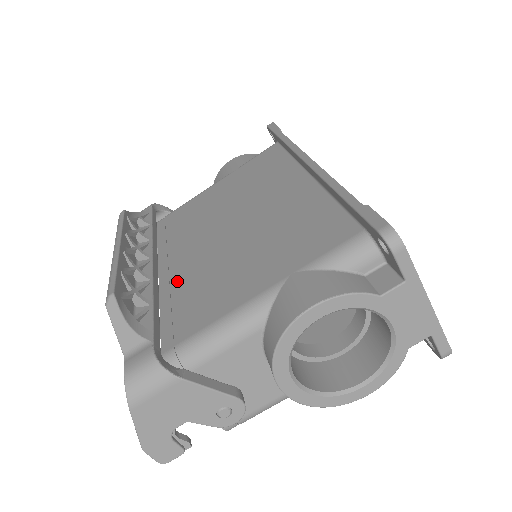
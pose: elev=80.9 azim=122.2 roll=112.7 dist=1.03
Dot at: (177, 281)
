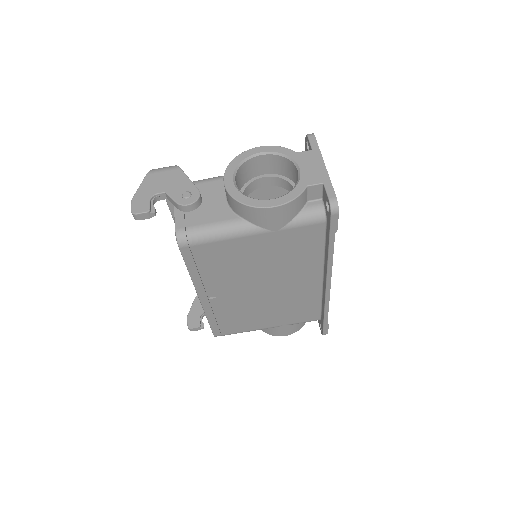
Dot at: occluded
